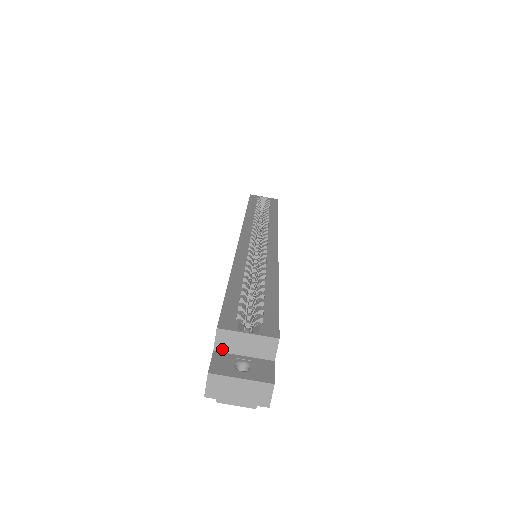
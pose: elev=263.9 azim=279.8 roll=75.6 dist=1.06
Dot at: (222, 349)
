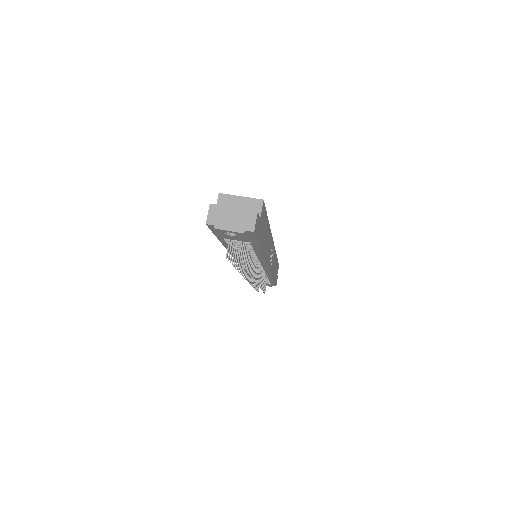
Dot at: occluded
